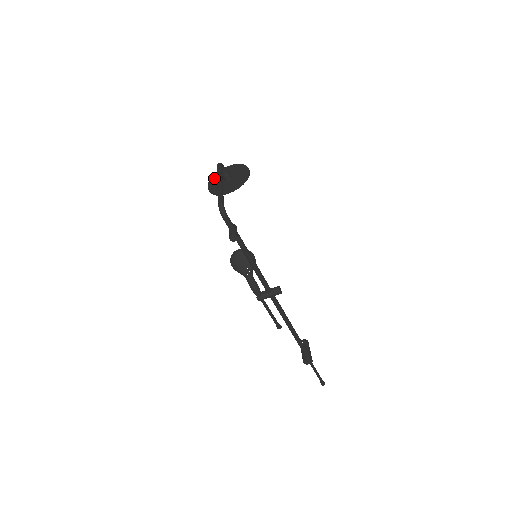
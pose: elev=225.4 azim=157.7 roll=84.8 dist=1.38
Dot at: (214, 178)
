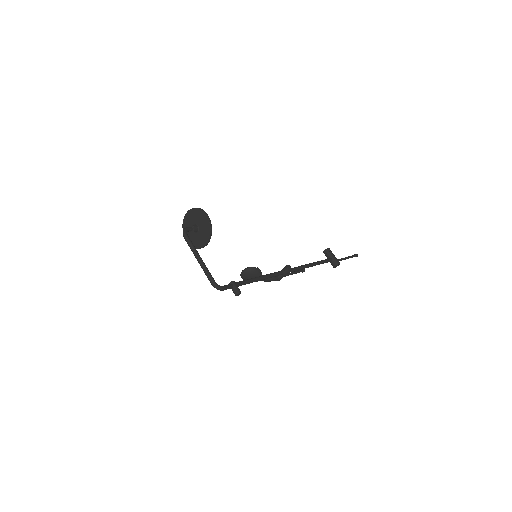
Dot at: occluded
